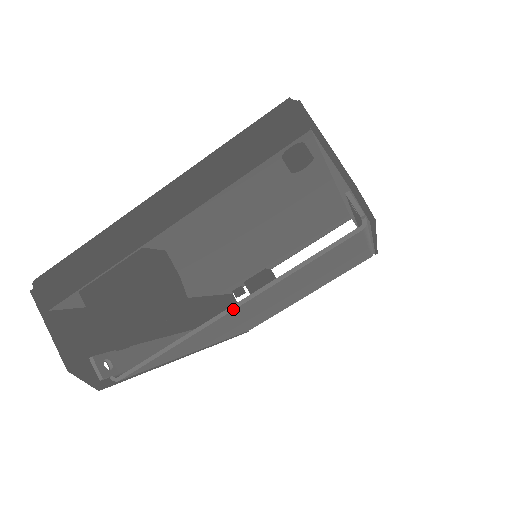
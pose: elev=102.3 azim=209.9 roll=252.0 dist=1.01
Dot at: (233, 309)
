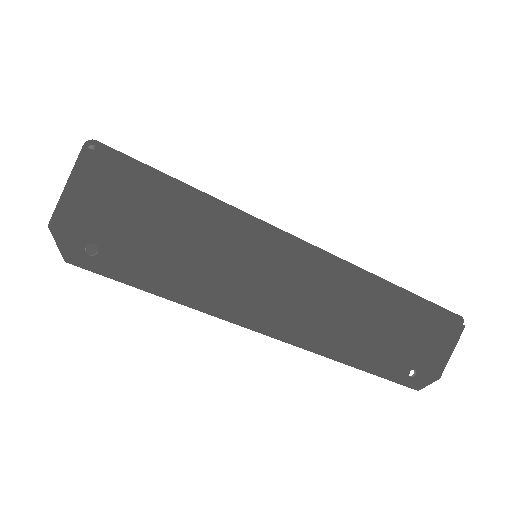
Dot at: occluded
